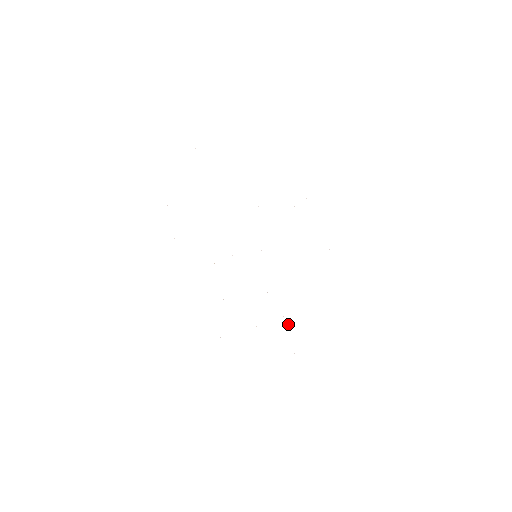
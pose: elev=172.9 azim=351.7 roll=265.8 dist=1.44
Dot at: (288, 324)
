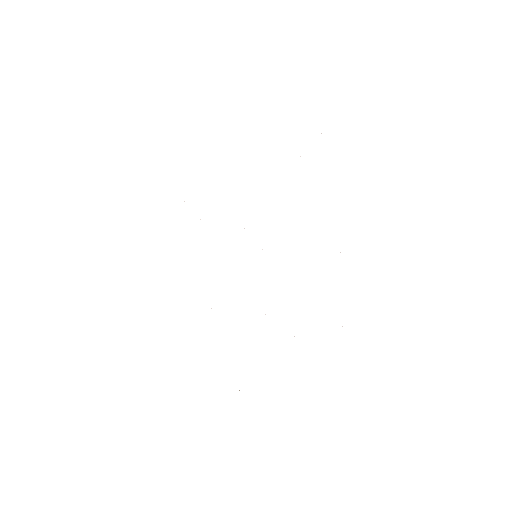
Dot at: occluded
